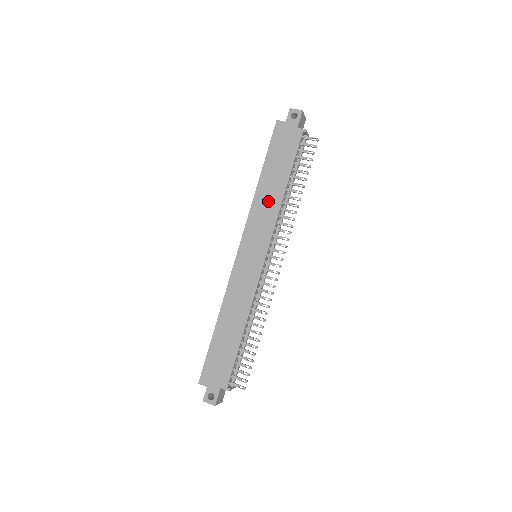
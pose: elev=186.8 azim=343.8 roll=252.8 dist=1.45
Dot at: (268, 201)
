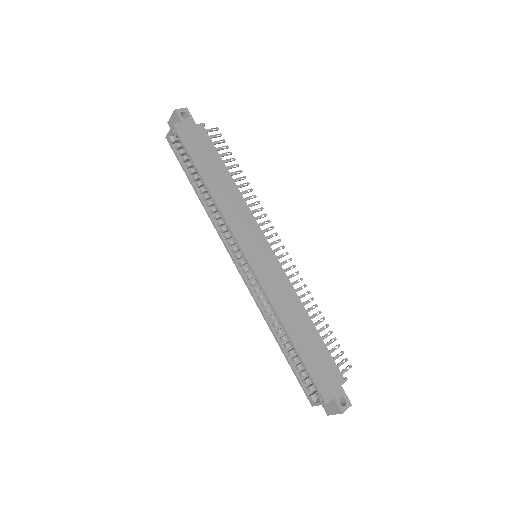
Dot at: (230, 199)
